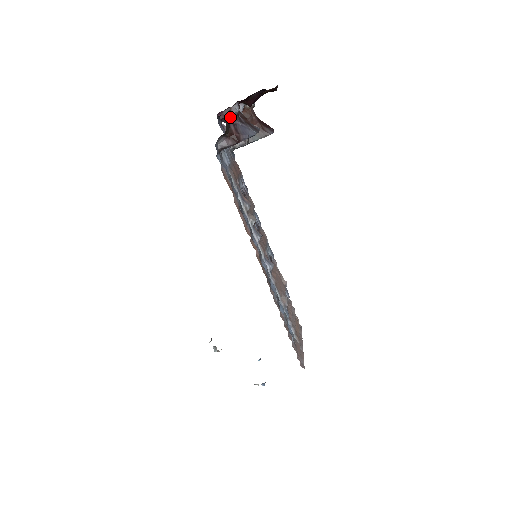
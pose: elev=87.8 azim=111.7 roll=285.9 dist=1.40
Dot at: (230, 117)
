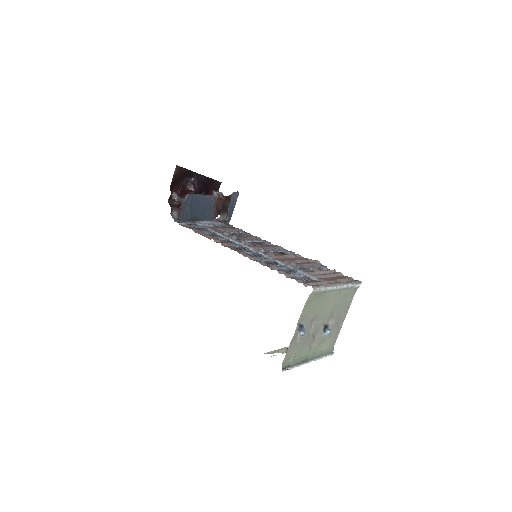
Dot at: (173, 201)
